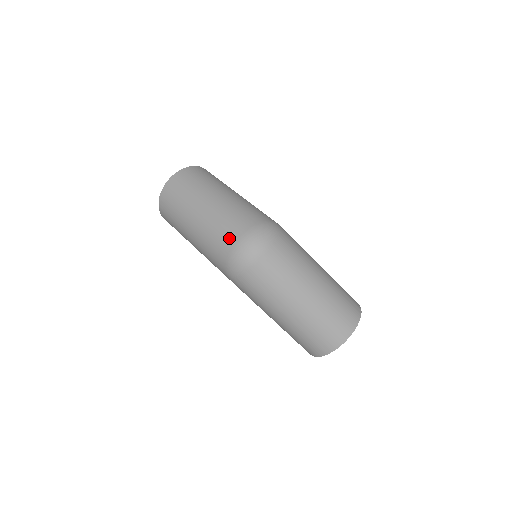
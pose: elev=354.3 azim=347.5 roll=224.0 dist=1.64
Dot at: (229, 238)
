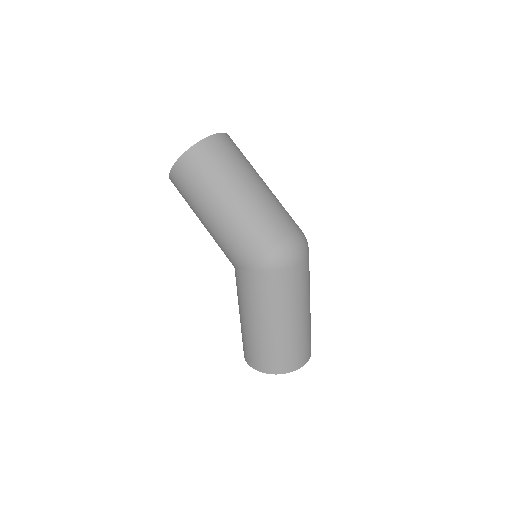
Dot at: (280, 230)
